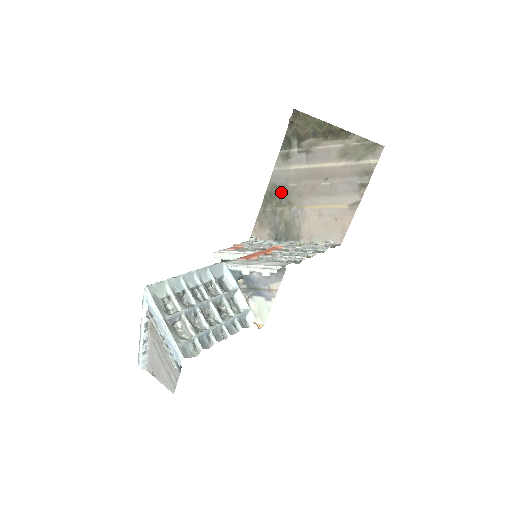
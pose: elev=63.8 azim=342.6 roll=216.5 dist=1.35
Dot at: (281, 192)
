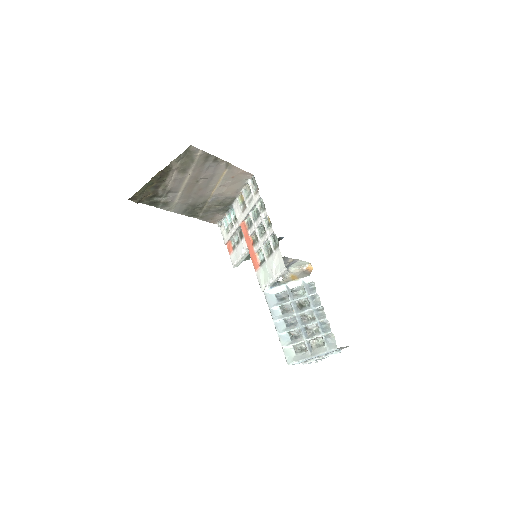
Dot at: (192, 208)
